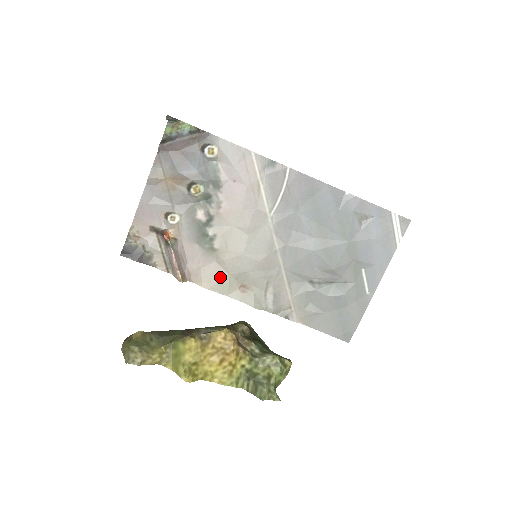
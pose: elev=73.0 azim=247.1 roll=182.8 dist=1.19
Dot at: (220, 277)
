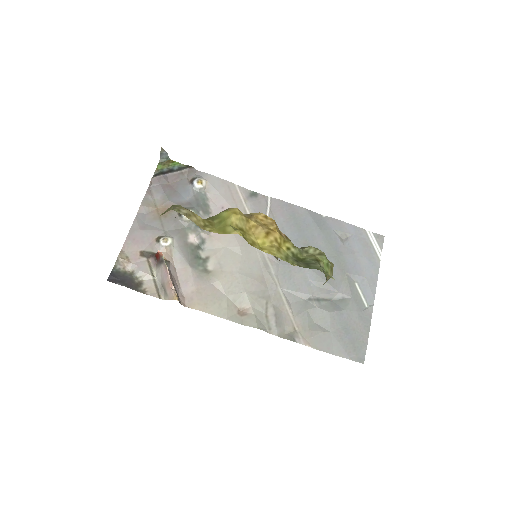
Dot at: (217, 299)
